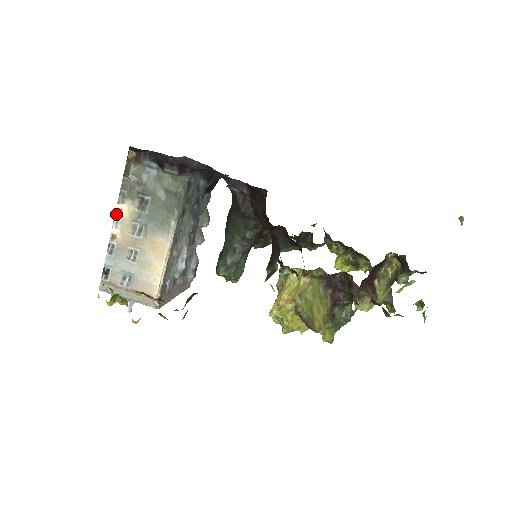
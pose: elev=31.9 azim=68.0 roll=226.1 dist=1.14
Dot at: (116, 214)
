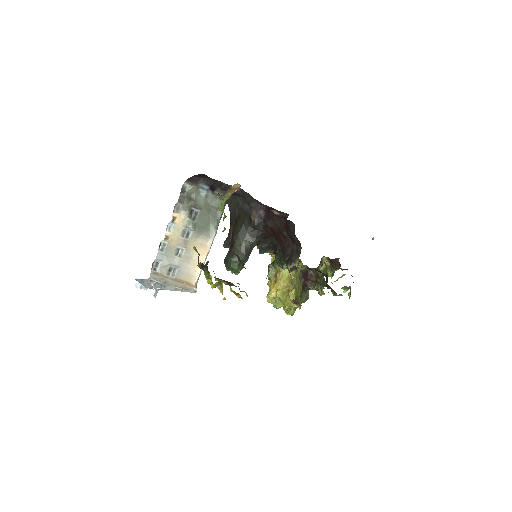
Dot at: (172, 221)
